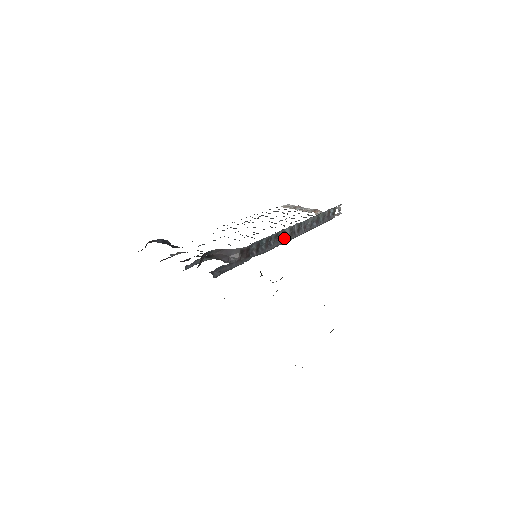
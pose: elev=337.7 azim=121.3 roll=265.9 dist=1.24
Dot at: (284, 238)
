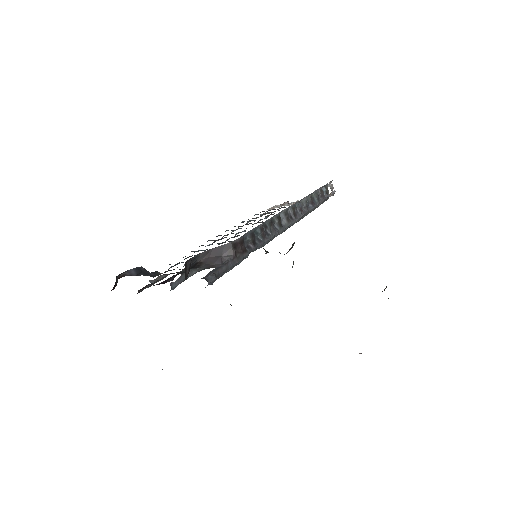
Dot at: (281, 225)
